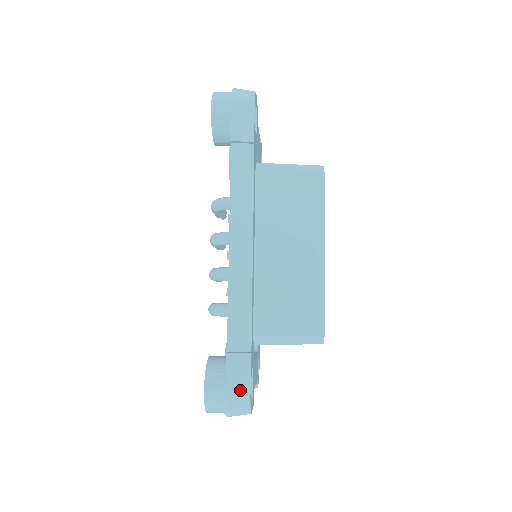
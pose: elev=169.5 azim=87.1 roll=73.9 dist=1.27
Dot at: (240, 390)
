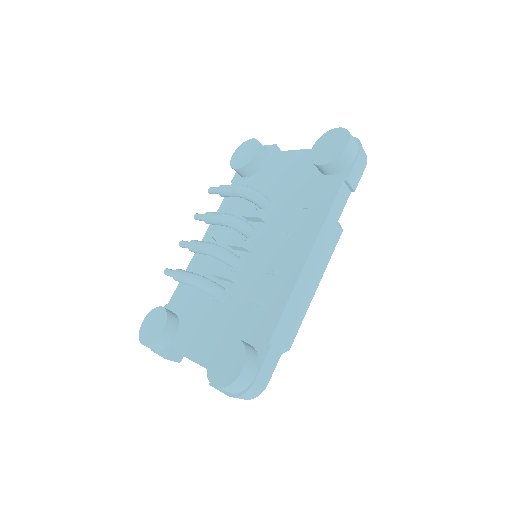
Dot at: (264, 380)
